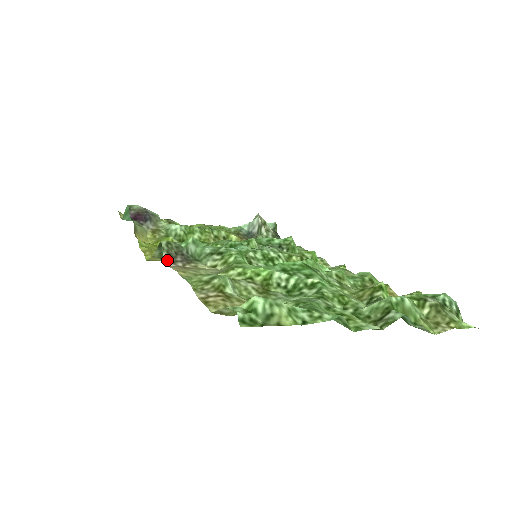
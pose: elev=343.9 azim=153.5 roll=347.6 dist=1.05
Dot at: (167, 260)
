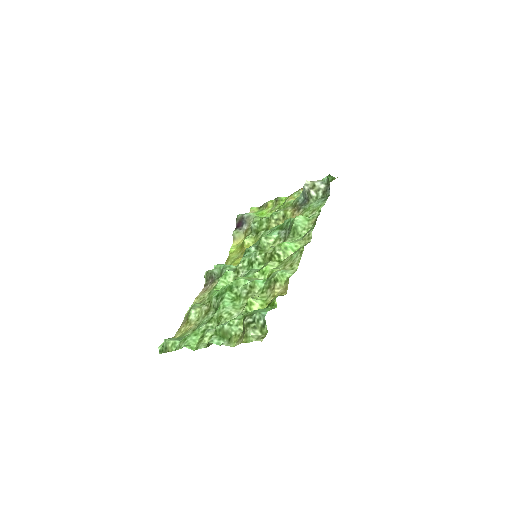
Dot at: (205, 284)
